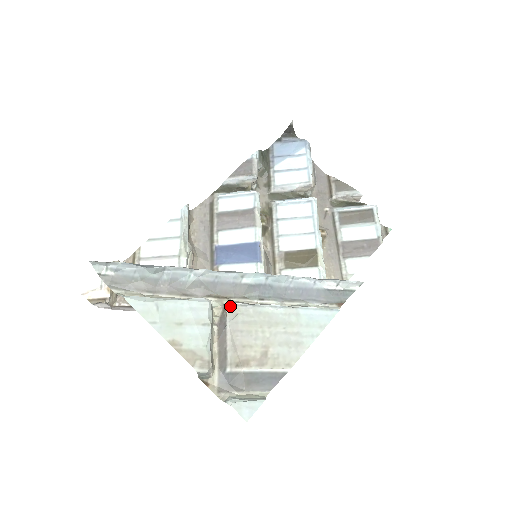
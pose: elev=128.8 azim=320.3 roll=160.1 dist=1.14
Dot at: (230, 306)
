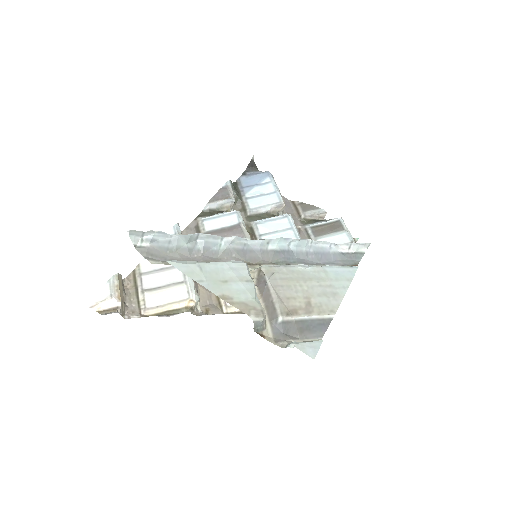
Dot at: (265, 267)
